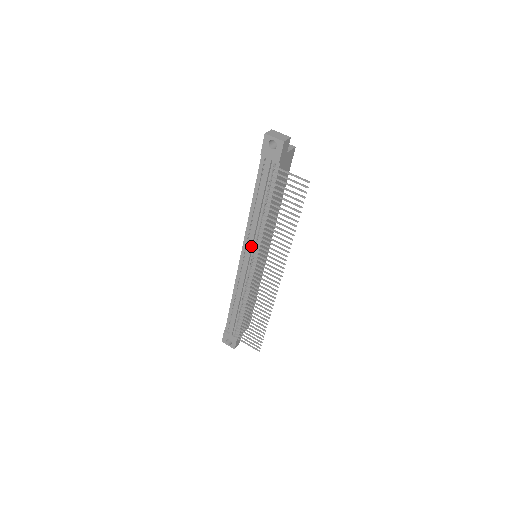
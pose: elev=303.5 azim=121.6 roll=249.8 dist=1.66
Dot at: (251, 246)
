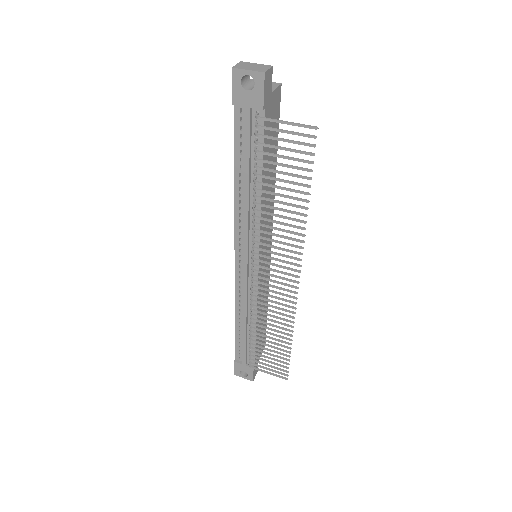
Dot at: (247, 244)
